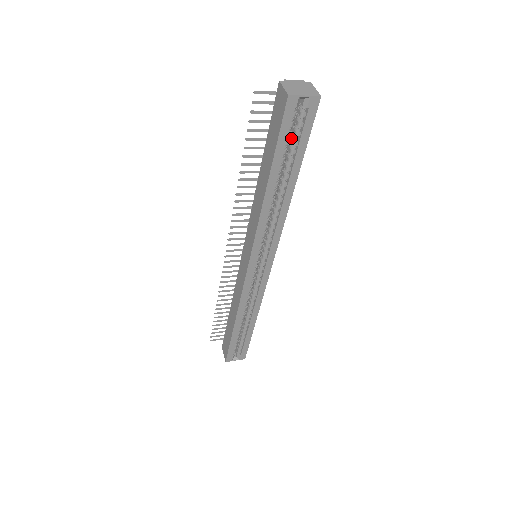
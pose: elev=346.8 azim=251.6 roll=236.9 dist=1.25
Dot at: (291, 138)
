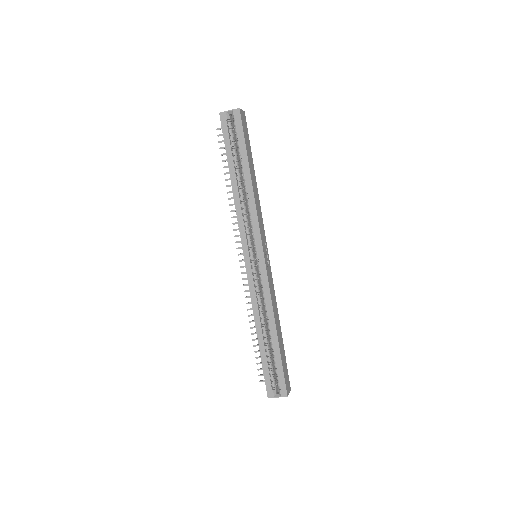
Dot at: (238, 144)
